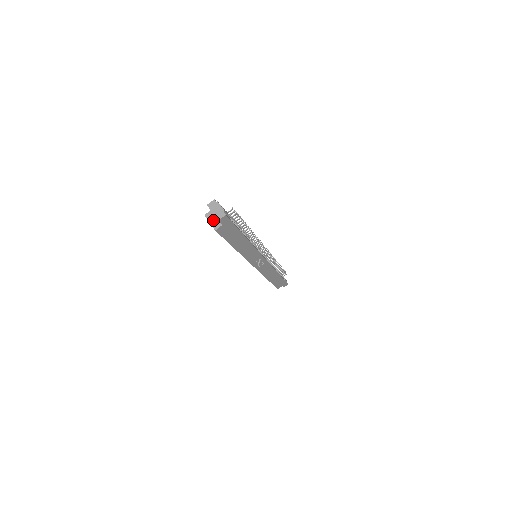
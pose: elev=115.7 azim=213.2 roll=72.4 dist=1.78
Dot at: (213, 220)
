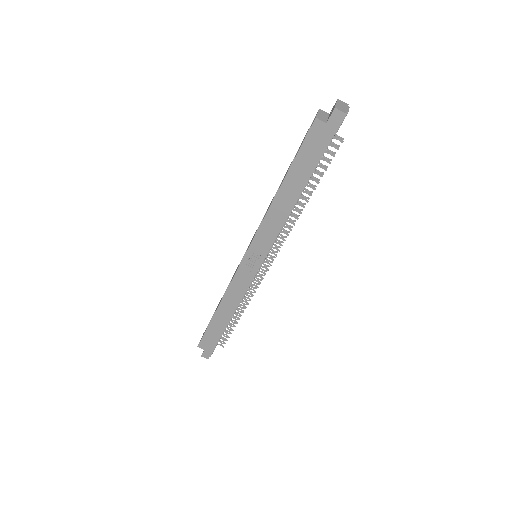
Dot at: (323, 115)
